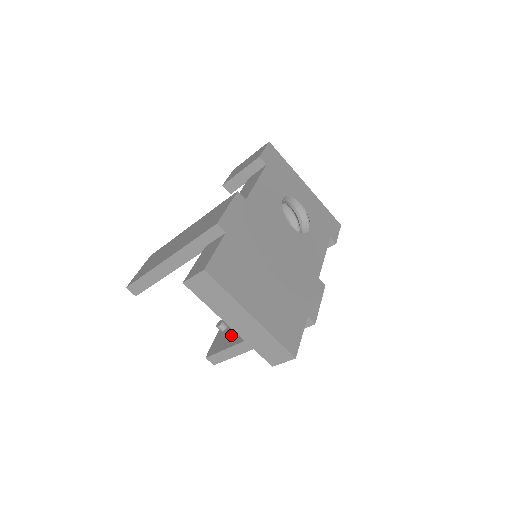
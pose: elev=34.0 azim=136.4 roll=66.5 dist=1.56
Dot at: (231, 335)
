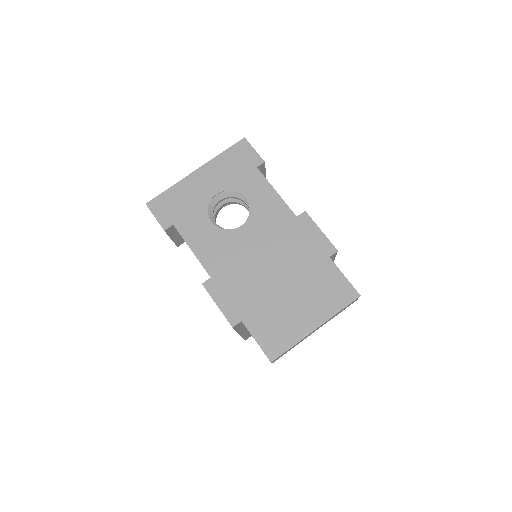
Dot at: occluded
